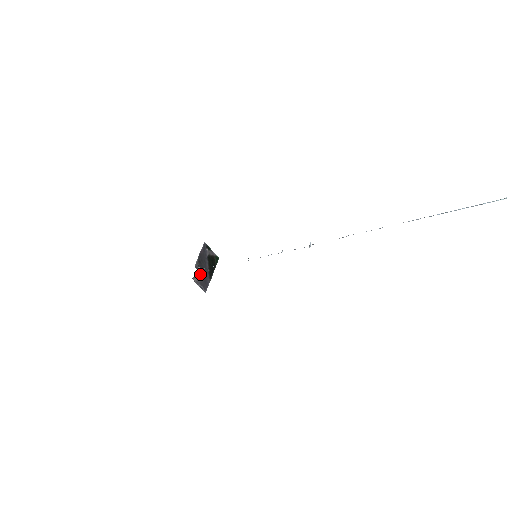
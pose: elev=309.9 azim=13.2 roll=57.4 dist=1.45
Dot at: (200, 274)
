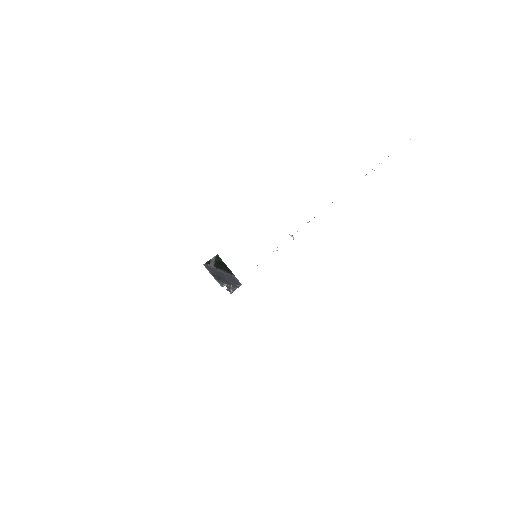
Dot at: (227, 283)
